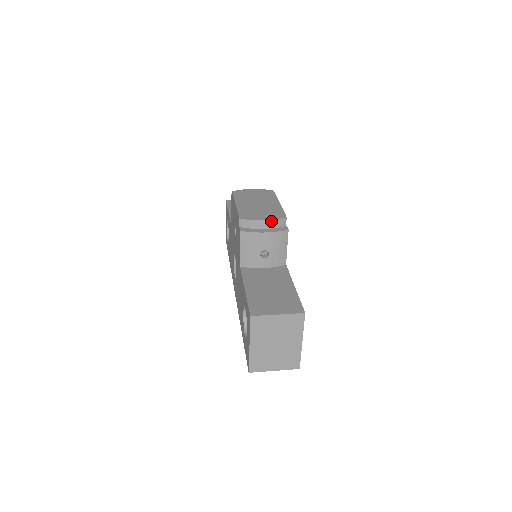
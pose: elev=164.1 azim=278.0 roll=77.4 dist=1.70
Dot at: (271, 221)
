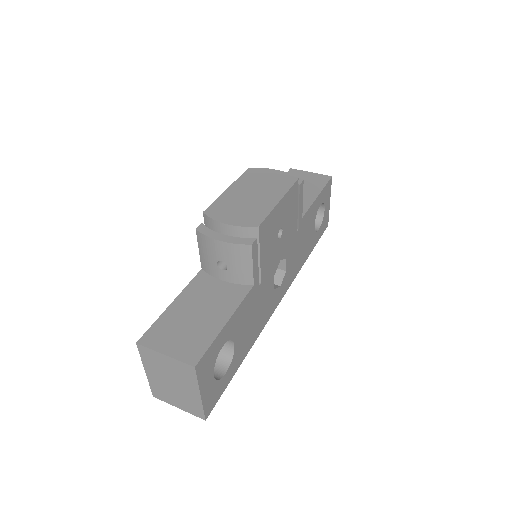
Dot at: (235, 227)
